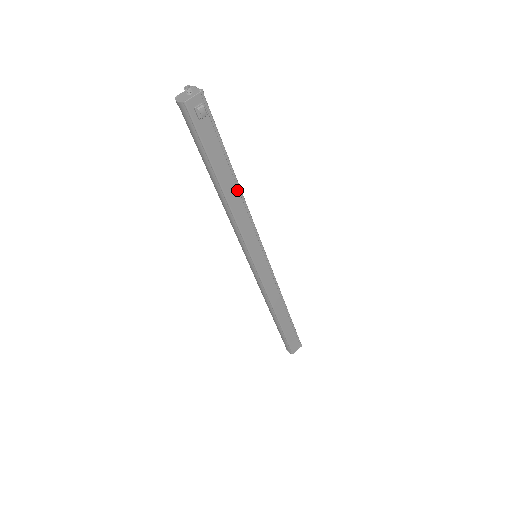
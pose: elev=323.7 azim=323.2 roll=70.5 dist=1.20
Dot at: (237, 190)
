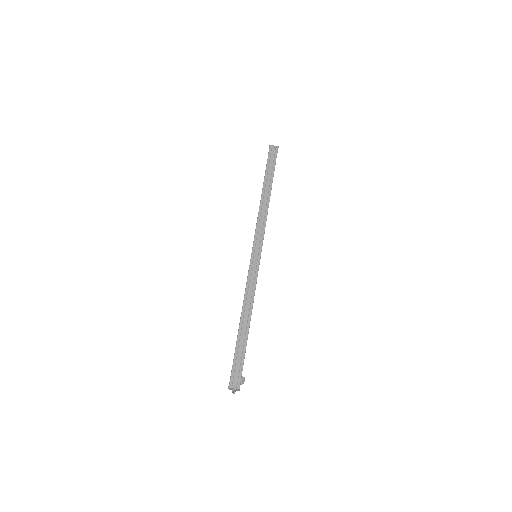
Dot at: occluded
